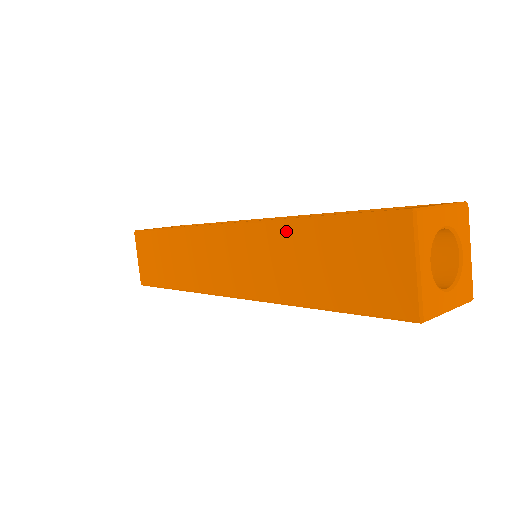
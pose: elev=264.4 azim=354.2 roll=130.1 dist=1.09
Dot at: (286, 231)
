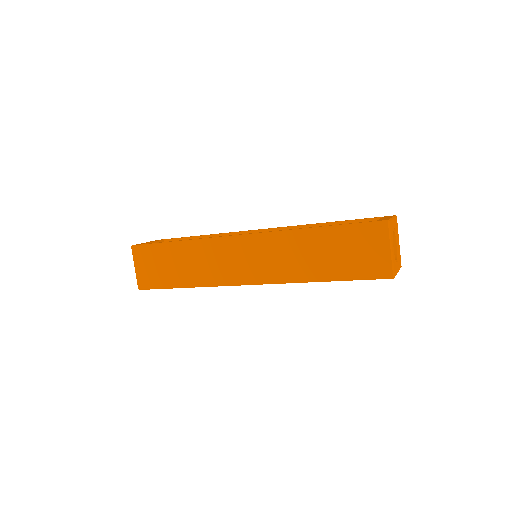
Dot at: (300, 236)
